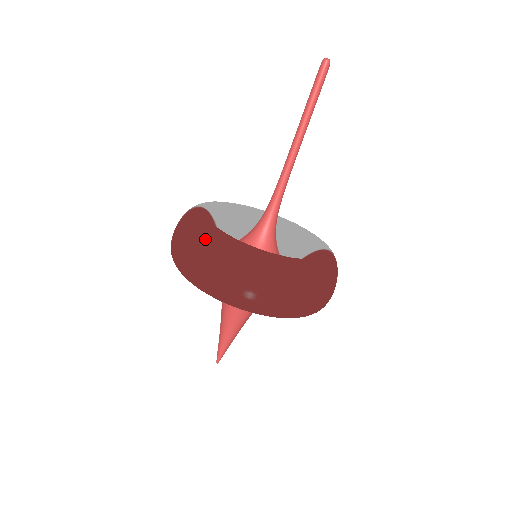
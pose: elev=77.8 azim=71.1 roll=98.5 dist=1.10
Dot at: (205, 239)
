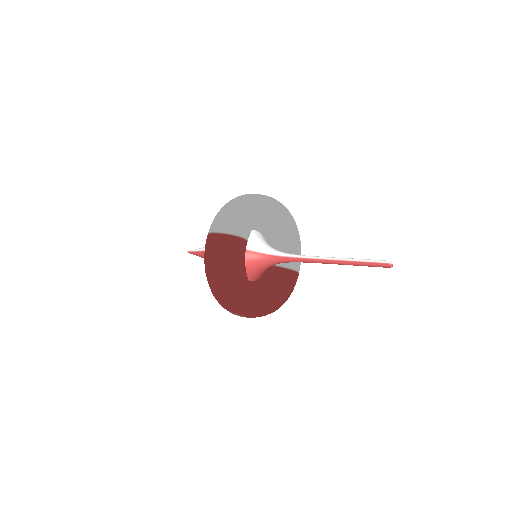
Dot at: (235, 289)
